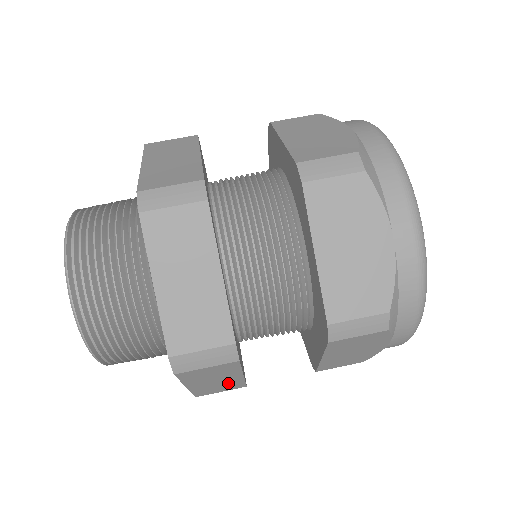
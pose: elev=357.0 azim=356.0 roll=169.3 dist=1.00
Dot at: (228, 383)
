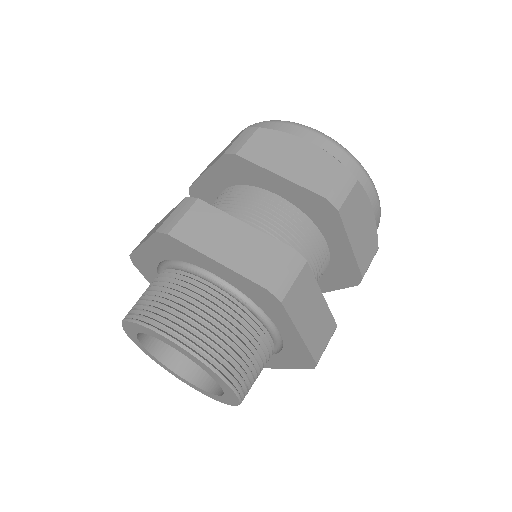
Dot at: occluded
